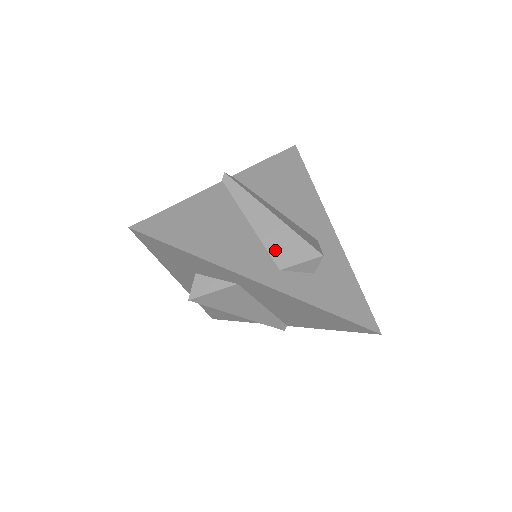
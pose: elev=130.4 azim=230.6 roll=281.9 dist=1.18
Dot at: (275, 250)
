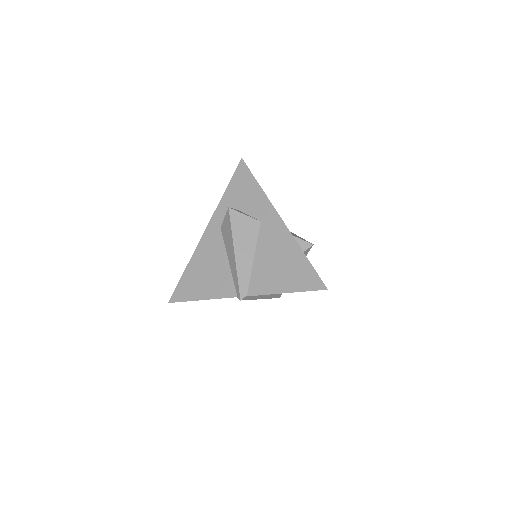
Dot at: occluded
